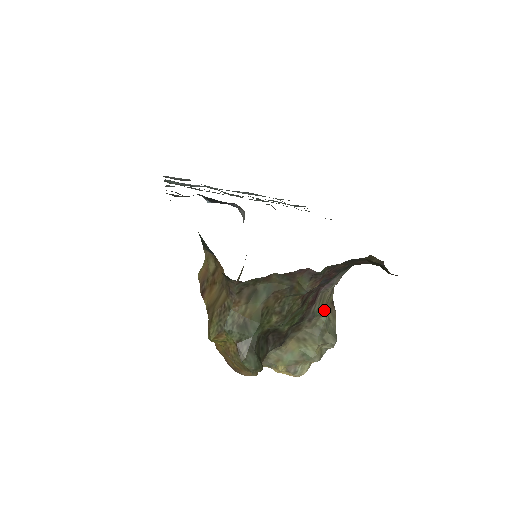
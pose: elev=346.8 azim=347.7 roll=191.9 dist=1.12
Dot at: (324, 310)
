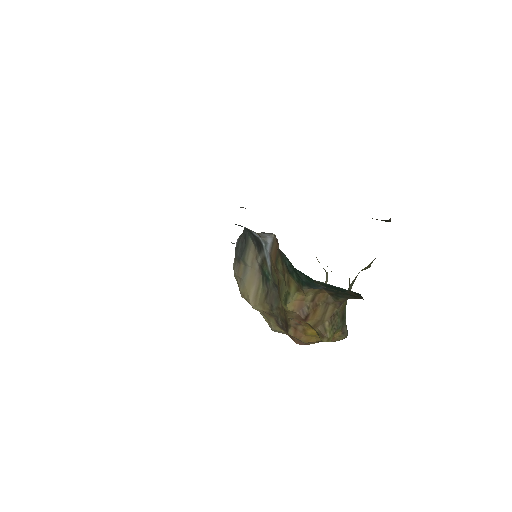
Dot at: occluded
